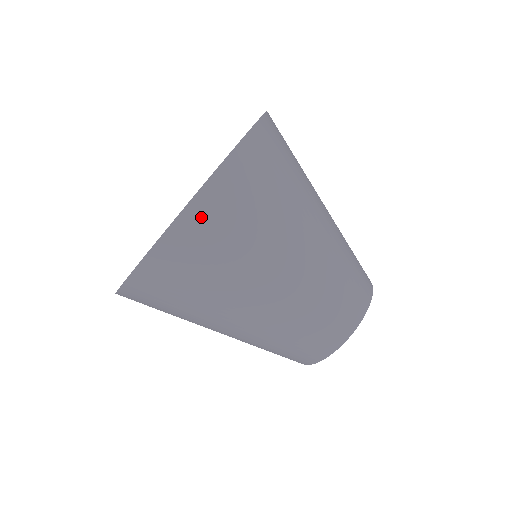
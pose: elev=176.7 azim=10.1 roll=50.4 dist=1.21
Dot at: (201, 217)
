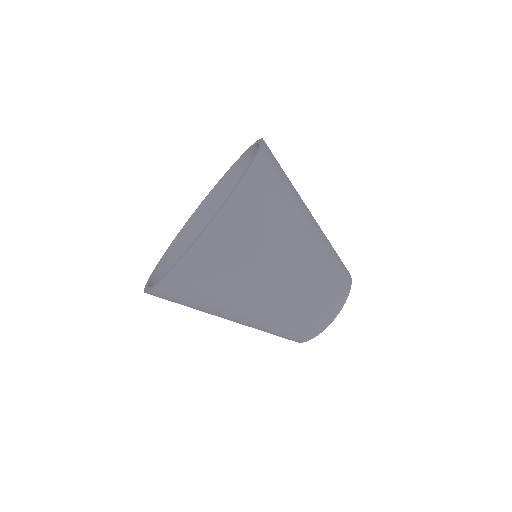
Dot at: (209, 246)
